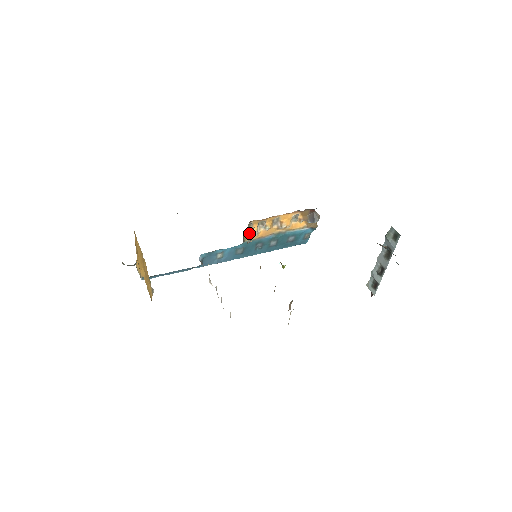
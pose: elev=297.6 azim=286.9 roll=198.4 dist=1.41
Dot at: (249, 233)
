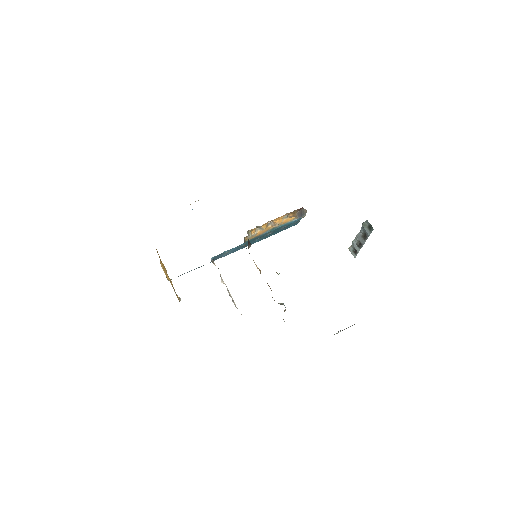
Dot at: (249, 236)
